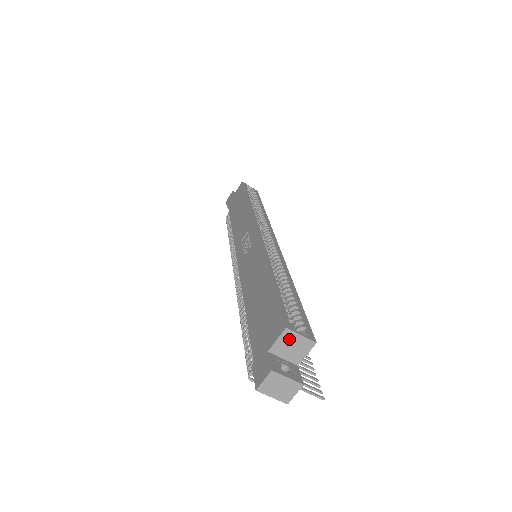
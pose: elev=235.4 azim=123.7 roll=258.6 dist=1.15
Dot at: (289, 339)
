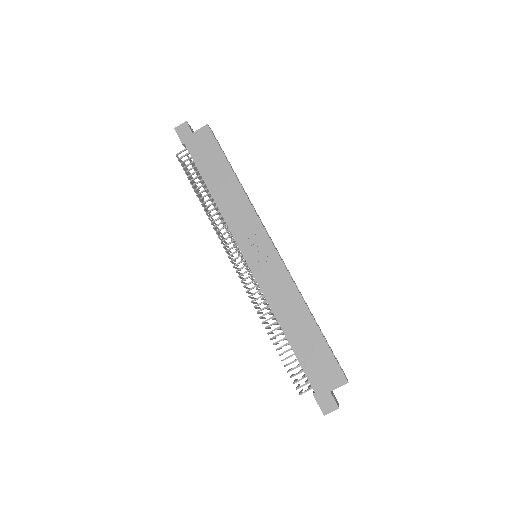
Dot at: (343, 384)
